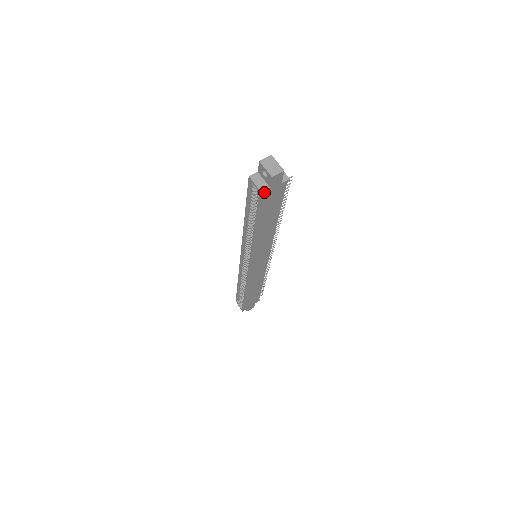
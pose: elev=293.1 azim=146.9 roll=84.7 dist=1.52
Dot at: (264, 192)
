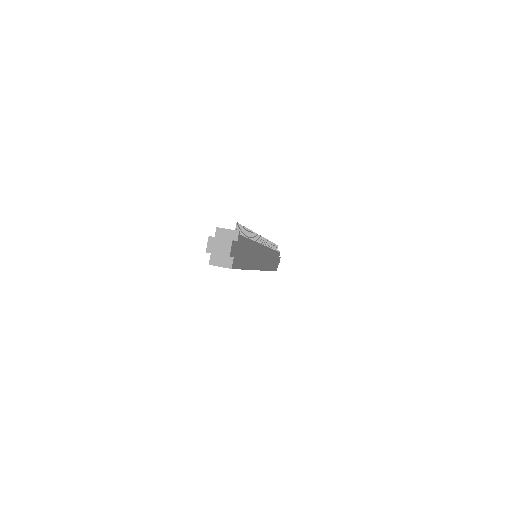
Dot at: (233, 264)
